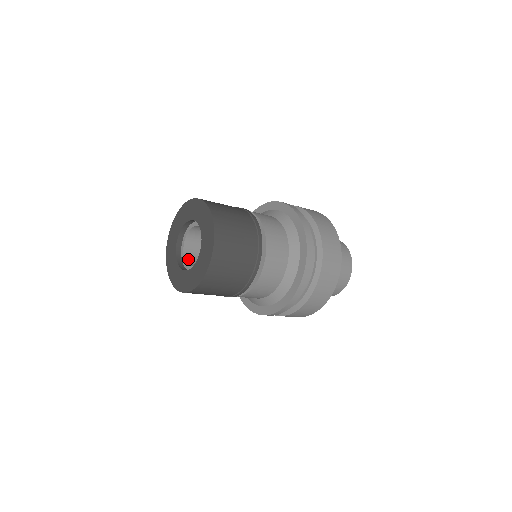
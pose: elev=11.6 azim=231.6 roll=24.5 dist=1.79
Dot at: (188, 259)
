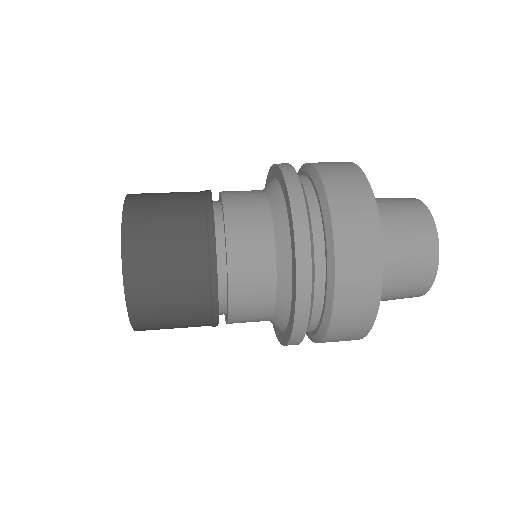
Dot at: occluded
